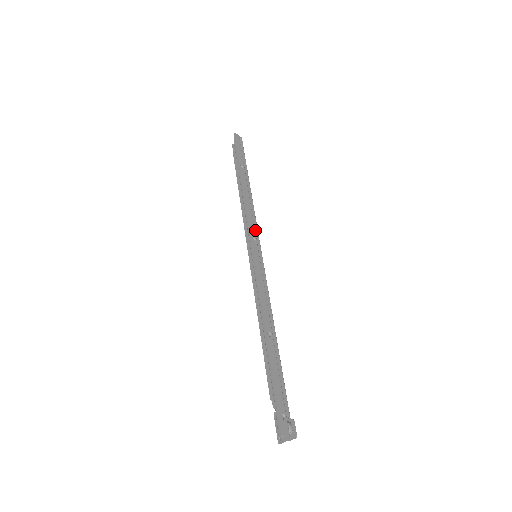
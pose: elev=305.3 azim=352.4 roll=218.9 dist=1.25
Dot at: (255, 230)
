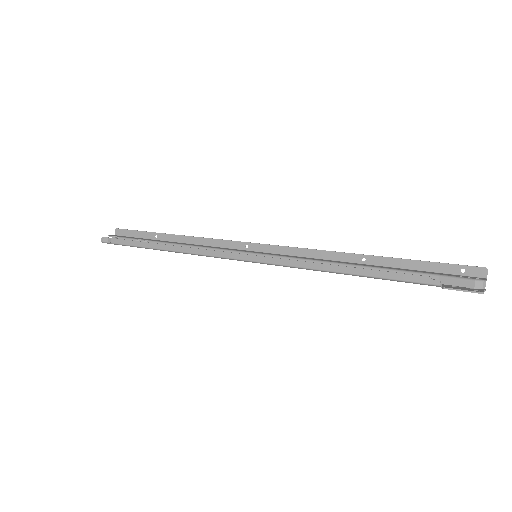
Dot at: occluded
